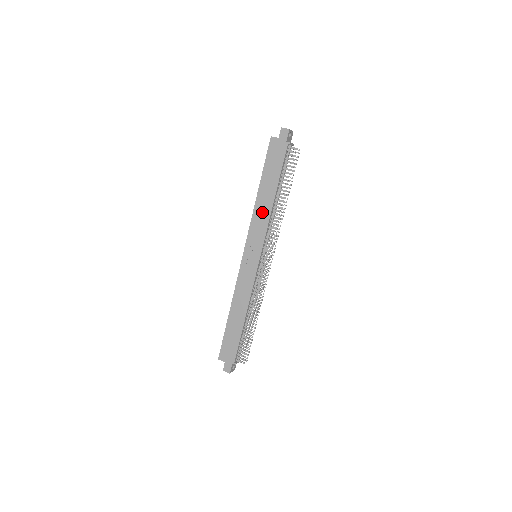
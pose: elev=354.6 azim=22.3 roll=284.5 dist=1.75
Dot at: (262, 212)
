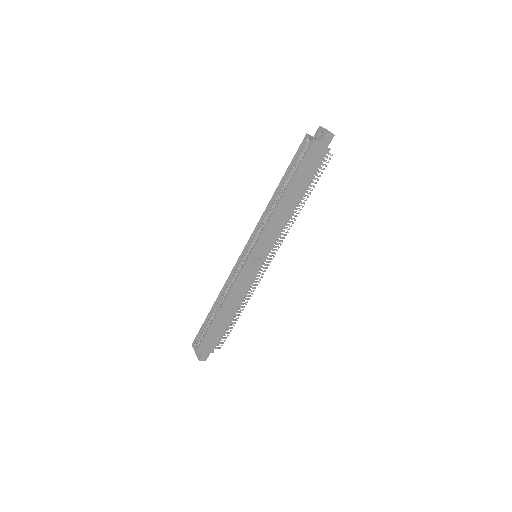
Dot at: (281, 218)
